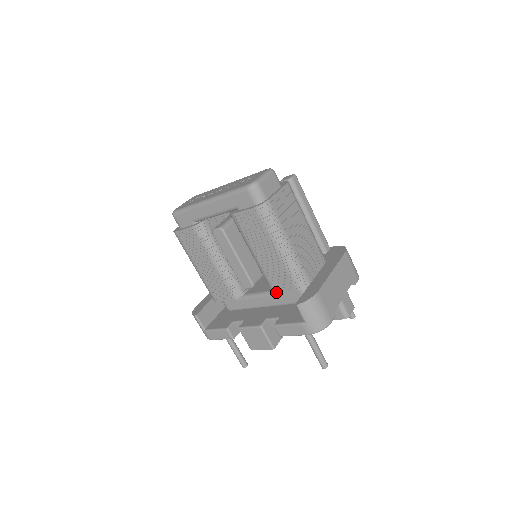
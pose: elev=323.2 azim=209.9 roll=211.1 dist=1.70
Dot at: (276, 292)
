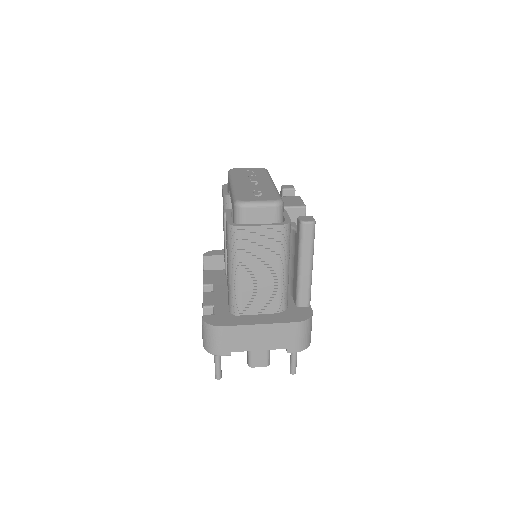
Dot at: occluded
